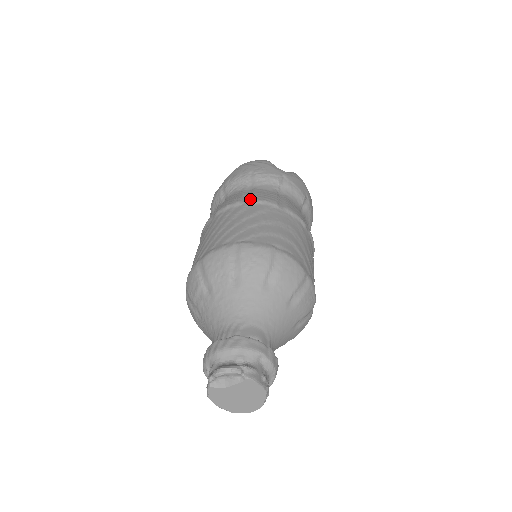
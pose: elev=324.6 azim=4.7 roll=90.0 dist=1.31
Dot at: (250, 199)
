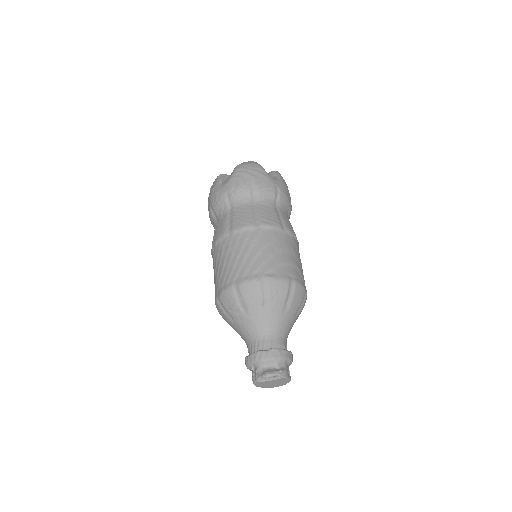
Dot at: (262, 224)
